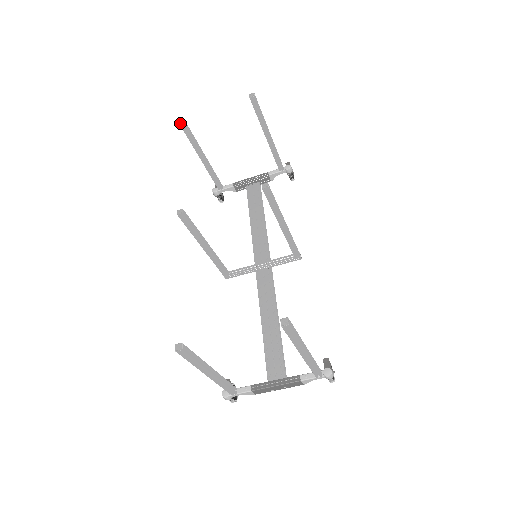
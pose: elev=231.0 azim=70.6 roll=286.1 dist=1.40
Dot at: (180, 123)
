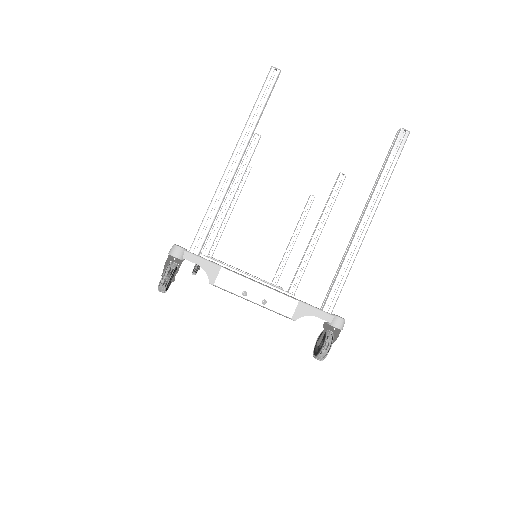
Dot at: (248, 167)
